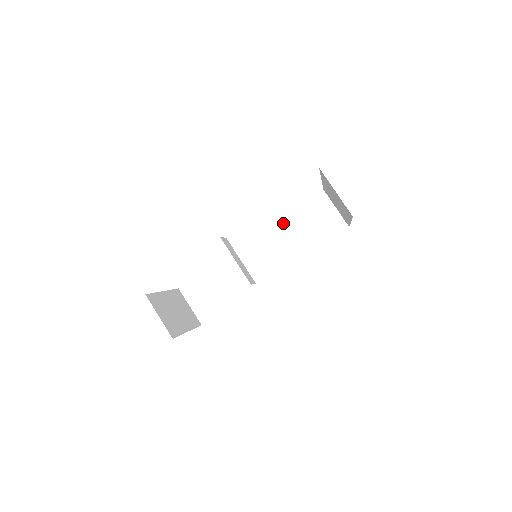
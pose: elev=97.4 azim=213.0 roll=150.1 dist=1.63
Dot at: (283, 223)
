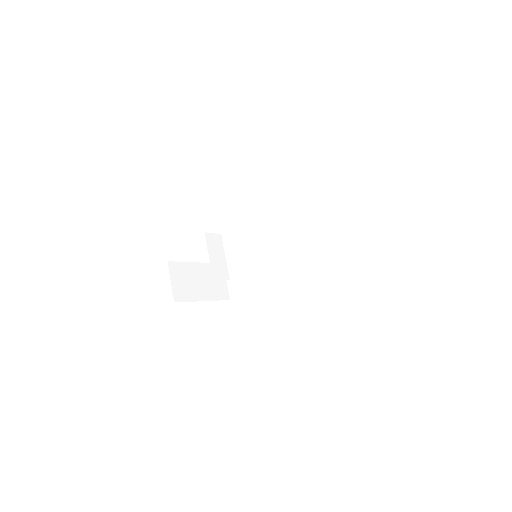
Dot at: (308, 231)
